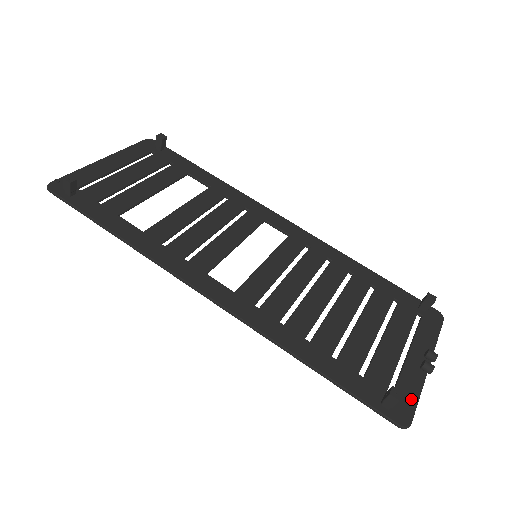
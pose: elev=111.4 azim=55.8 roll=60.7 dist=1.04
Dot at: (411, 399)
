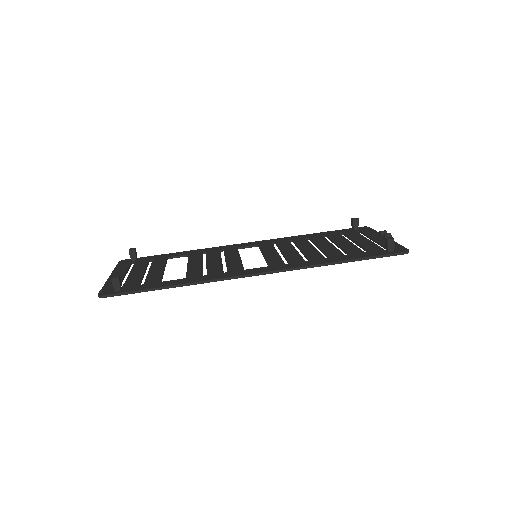
Dot at: (397, 246)
